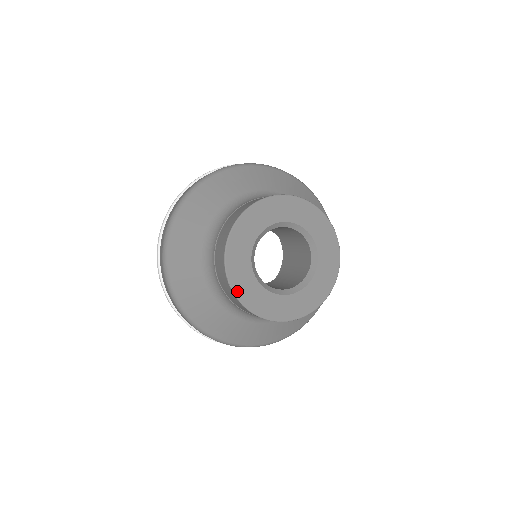
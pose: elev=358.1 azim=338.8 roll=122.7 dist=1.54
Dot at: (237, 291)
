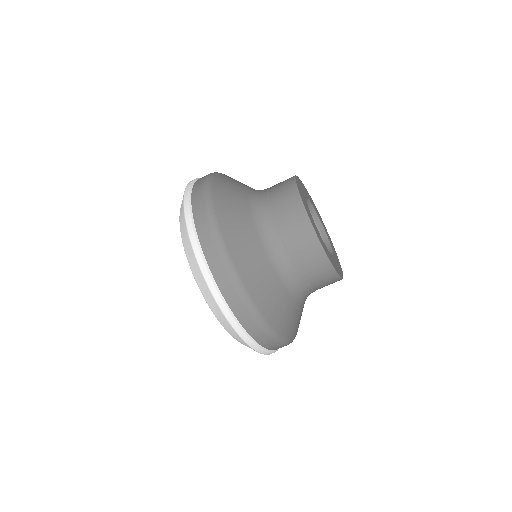
Dot at: (300, 194)
